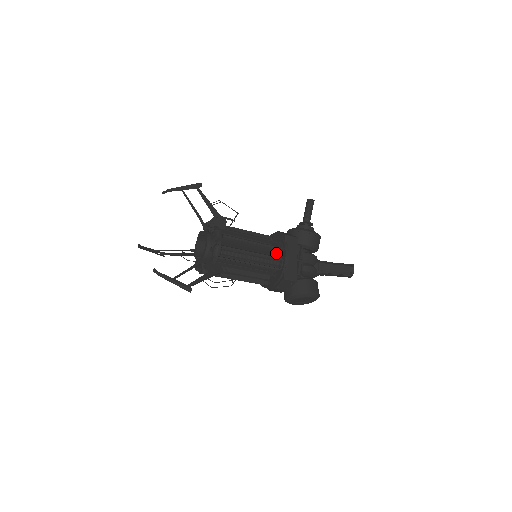
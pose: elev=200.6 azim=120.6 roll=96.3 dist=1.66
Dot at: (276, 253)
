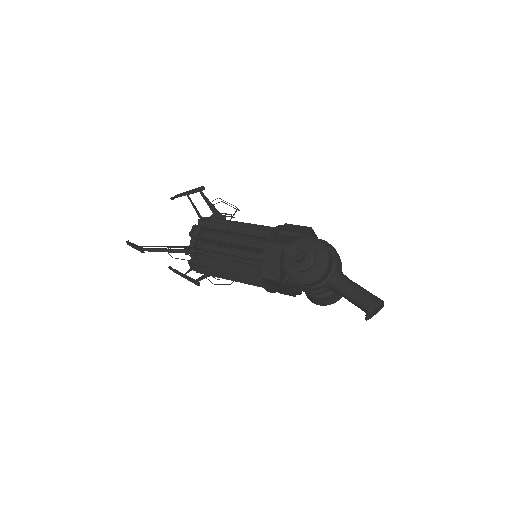
Dot at: occluded
